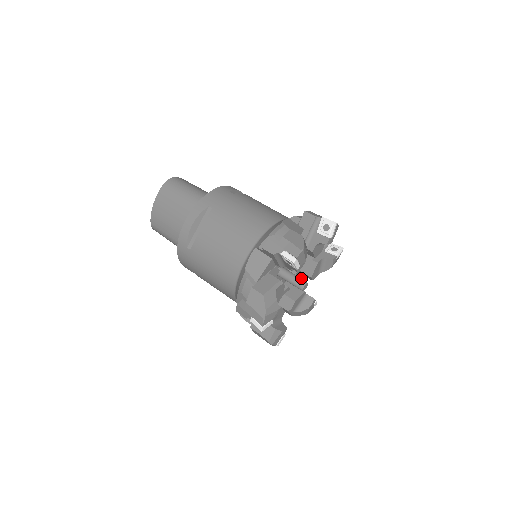
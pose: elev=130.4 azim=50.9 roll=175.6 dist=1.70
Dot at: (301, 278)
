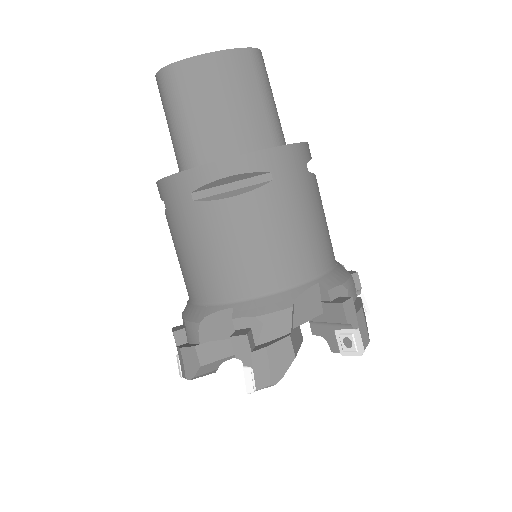
Dot at: occluded
